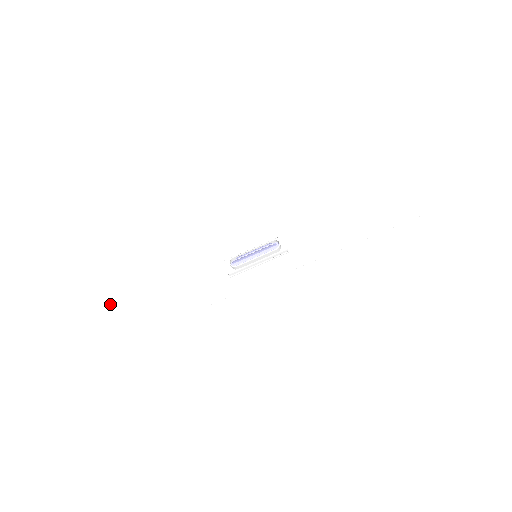
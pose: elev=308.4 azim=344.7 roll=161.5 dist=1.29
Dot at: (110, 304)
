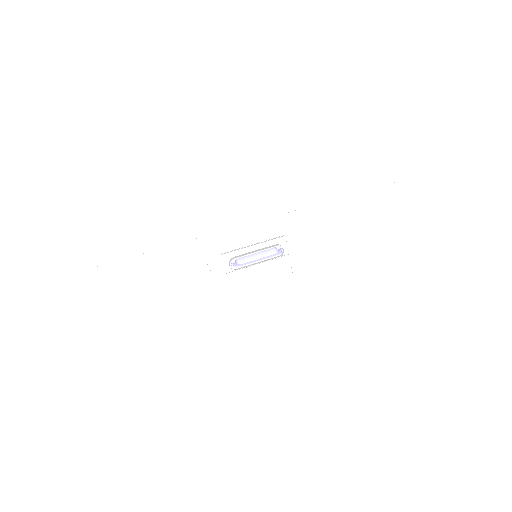
Dot at: (71, 292)
